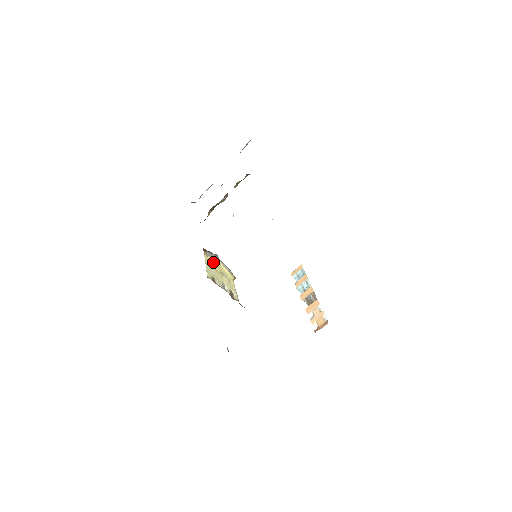
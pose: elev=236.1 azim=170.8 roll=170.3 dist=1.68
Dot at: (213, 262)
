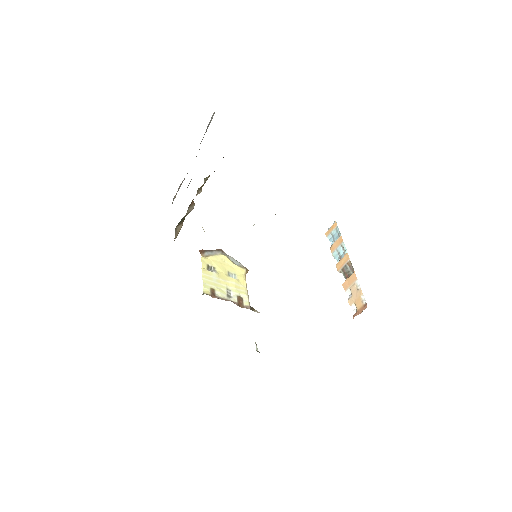
Dot at: (214, 263)
